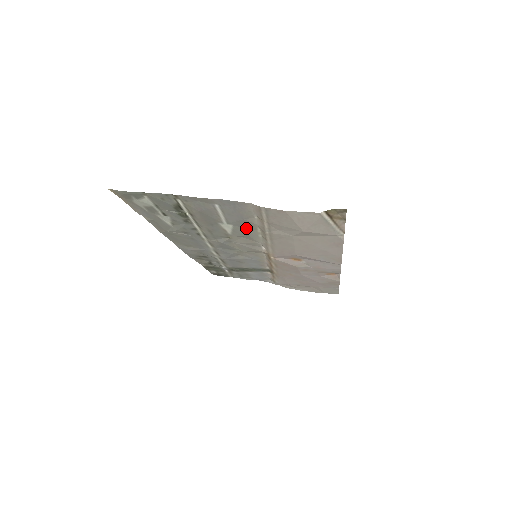
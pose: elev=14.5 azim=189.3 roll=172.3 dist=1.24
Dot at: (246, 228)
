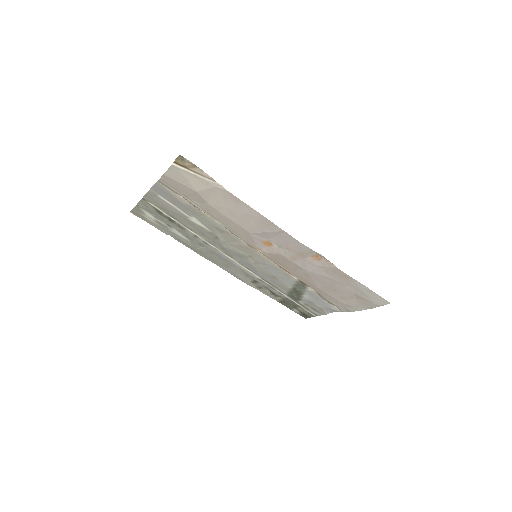
Dot at: (201, 216)
